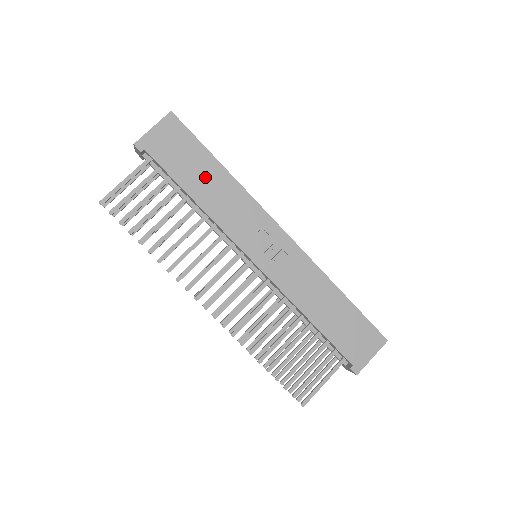
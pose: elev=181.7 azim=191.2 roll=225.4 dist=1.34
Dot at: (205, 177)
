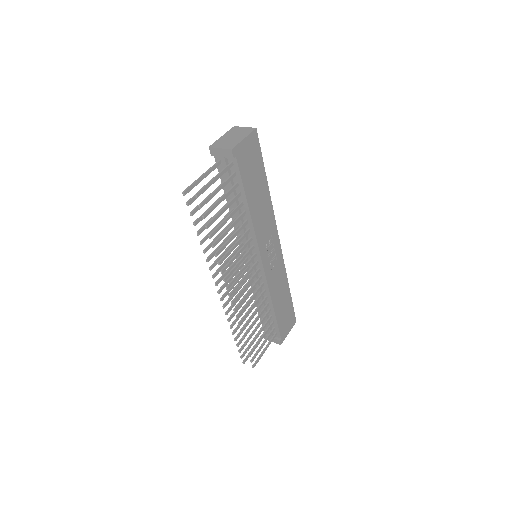
Dot at: (258, 191)
